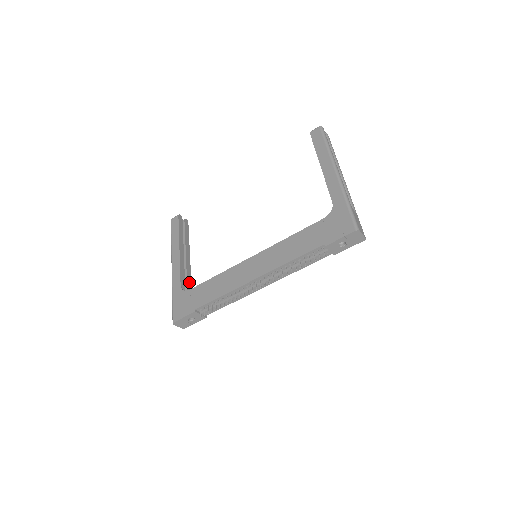
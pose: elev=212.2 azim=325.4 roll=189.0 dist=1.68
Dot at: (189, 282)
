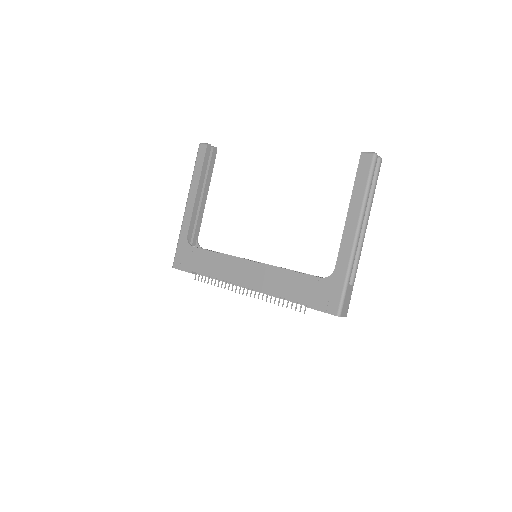
Dot at: (198, 227)
